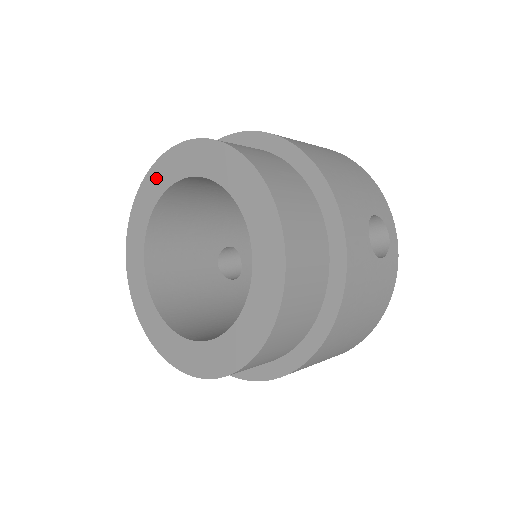
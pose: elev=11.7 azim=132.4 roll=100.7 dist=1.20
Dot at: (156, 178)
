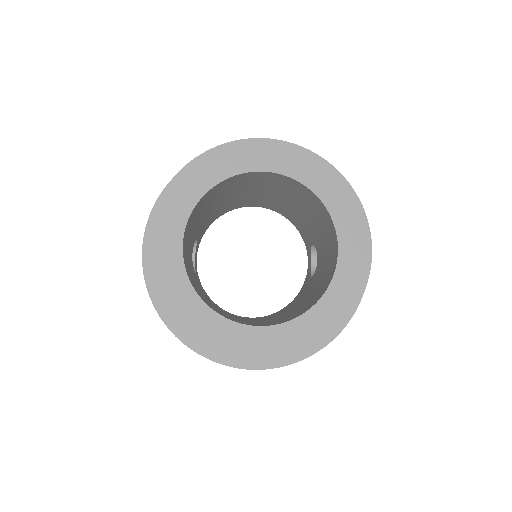
Dot at: (225, 158)
